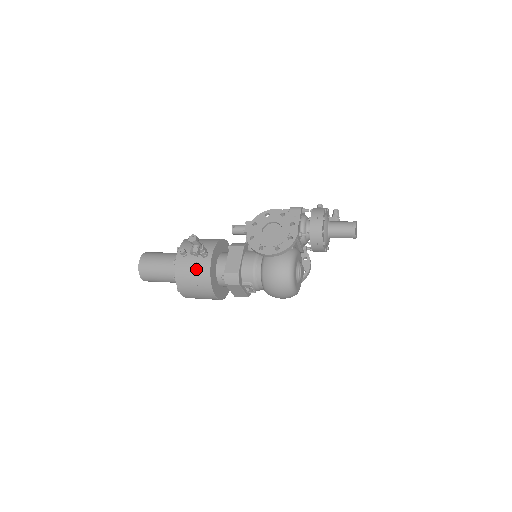
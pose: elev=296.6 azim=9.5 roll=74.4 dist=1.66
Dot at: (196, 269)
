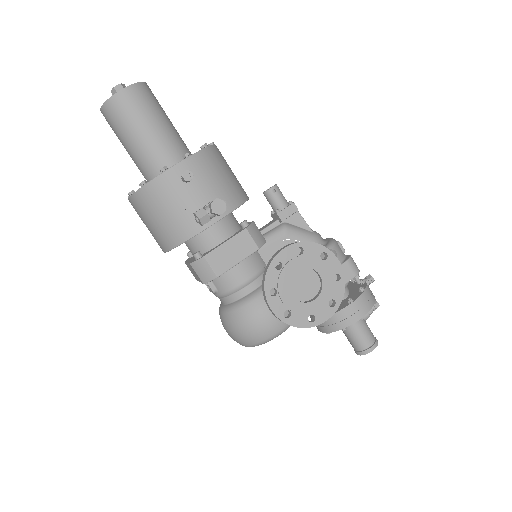
Dot at: (179, 214)
